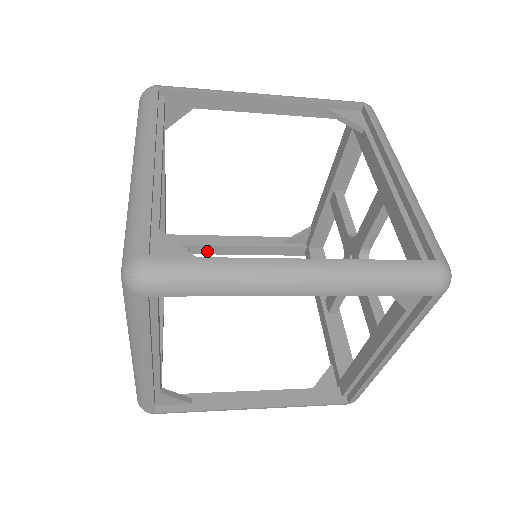
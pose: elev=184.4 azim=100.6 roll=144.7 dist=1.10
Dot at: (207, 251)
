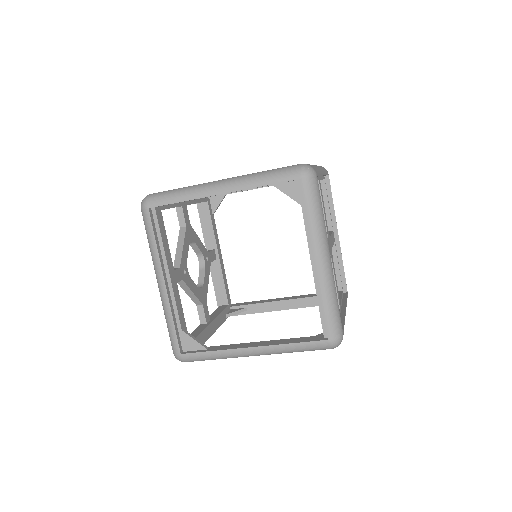
Dot at: (260, 309)
